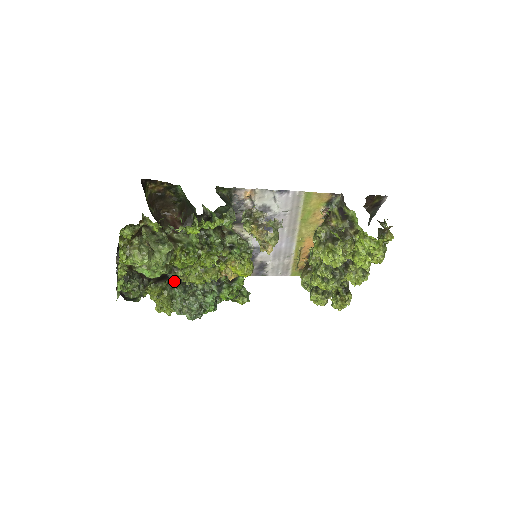
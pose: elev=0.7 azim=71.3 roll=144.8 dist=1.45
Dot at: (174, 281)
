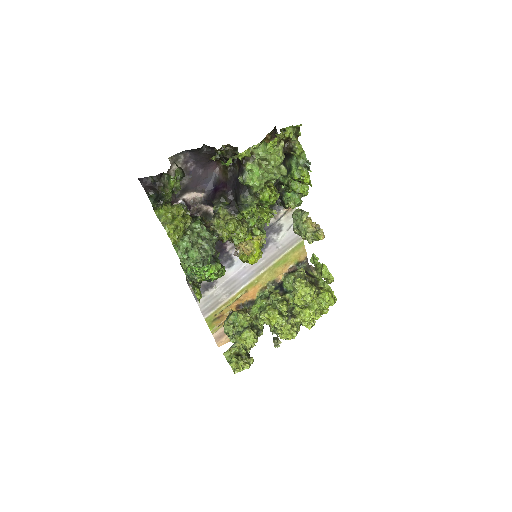
Dot at: (196, 219)
